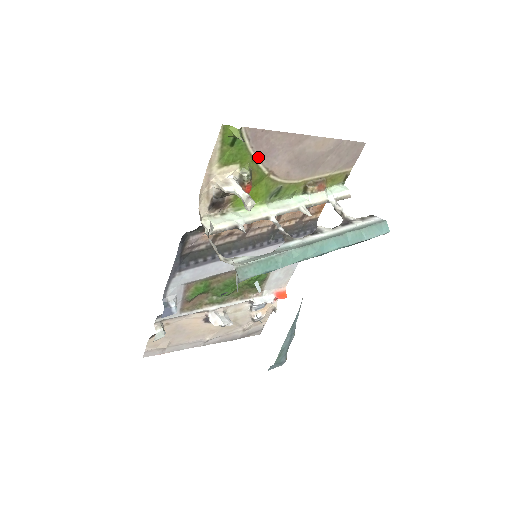
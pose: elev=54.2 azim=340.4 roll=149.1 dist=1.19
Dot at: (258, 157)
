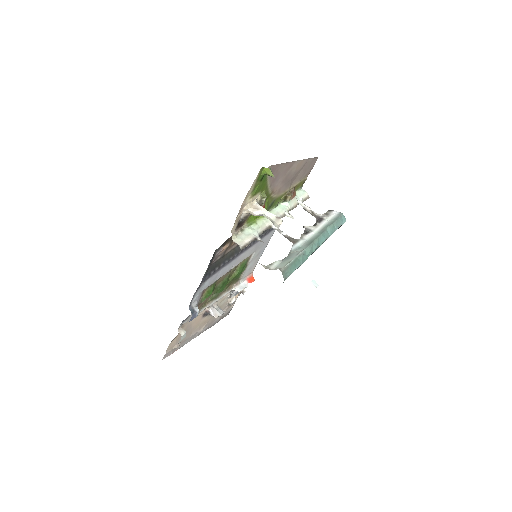
Dot at: (269, 184)
